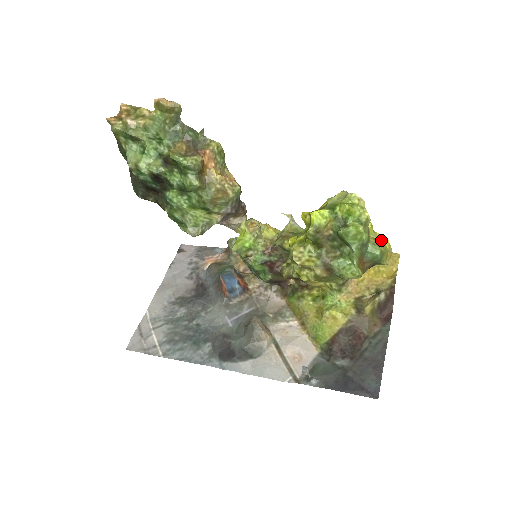
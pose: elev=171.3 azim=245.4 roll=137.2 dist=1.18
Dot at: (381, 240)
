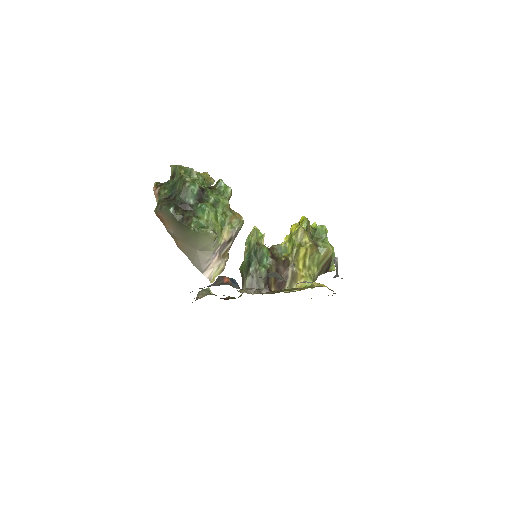
Dot at: occluded
